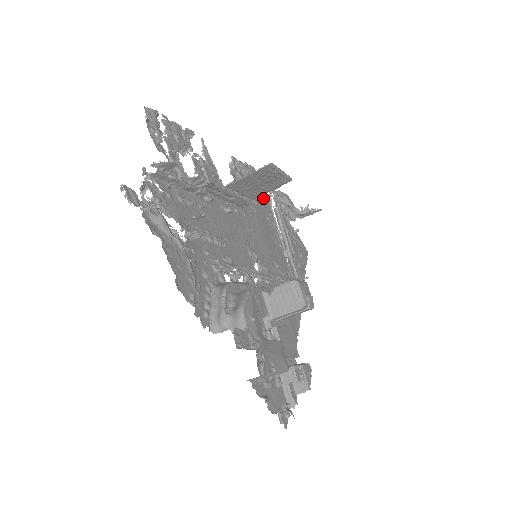
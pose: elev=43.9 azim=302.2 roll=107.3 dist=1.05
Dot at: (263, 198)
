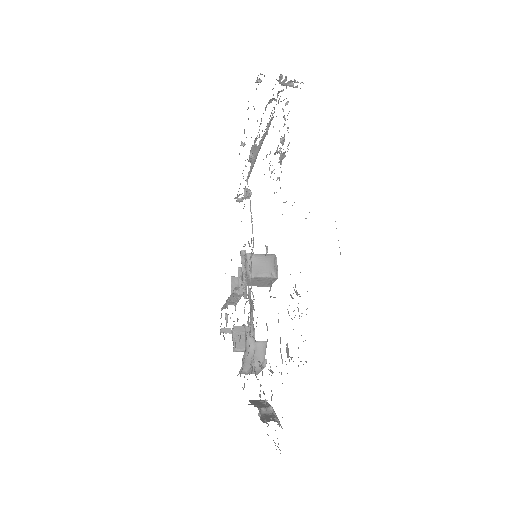
Dot at: occluded
